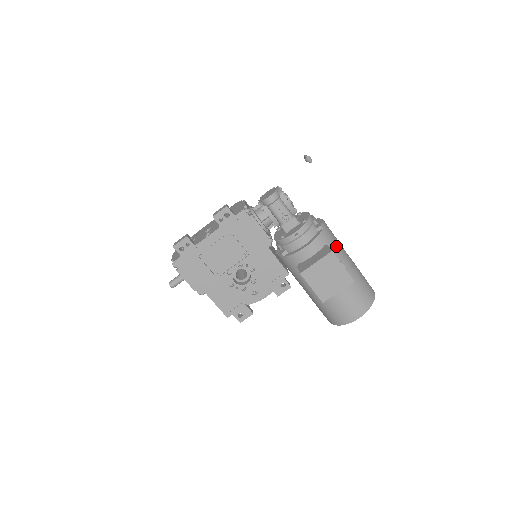
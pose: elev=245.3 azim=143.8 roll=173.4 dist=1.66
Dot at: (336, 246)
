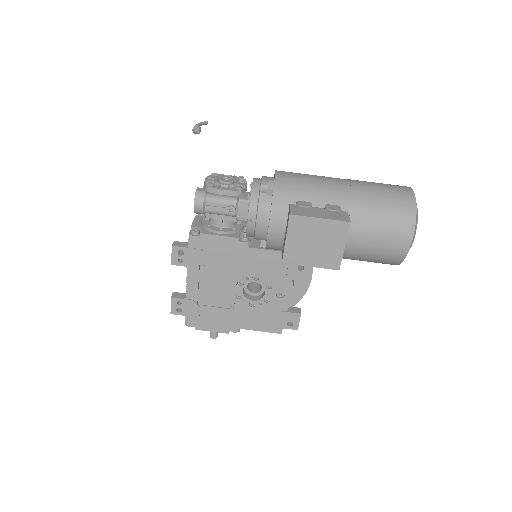
Dot at: (308, 192)
